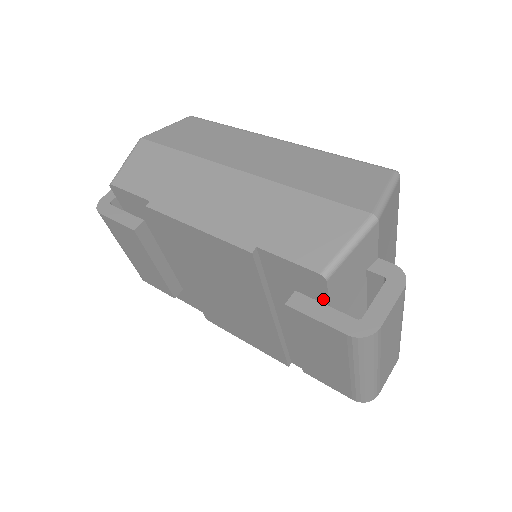
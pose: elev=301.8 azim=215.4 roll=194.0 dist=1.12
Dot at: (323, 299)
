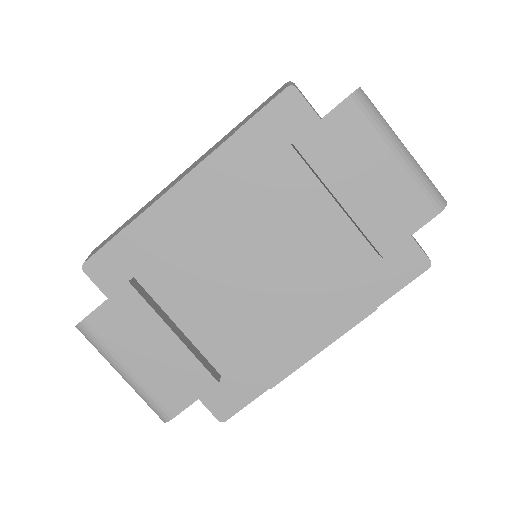
Dot at: (311, 118)
